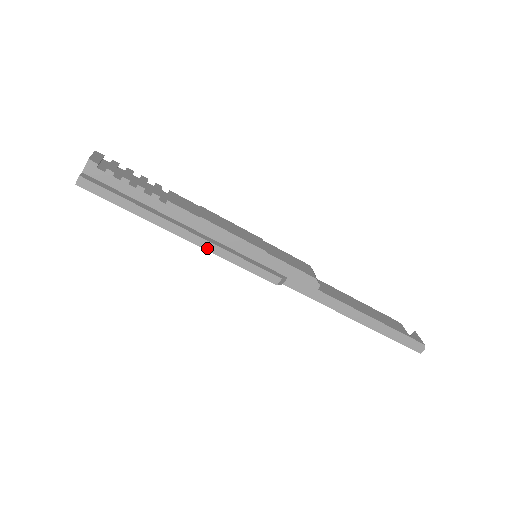
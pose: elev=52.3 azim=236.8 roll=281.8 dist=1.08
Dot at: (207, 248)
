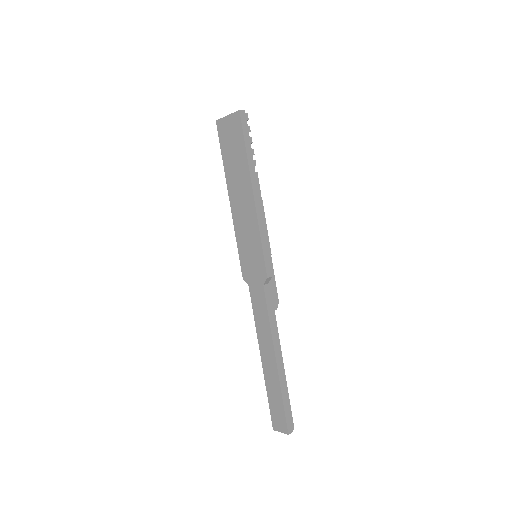
Dot at: (258, 213)
